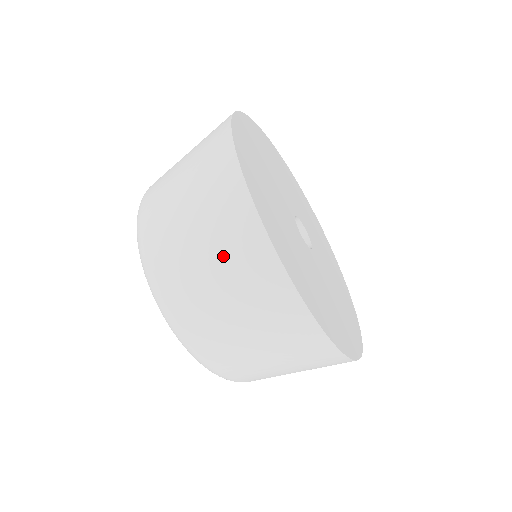
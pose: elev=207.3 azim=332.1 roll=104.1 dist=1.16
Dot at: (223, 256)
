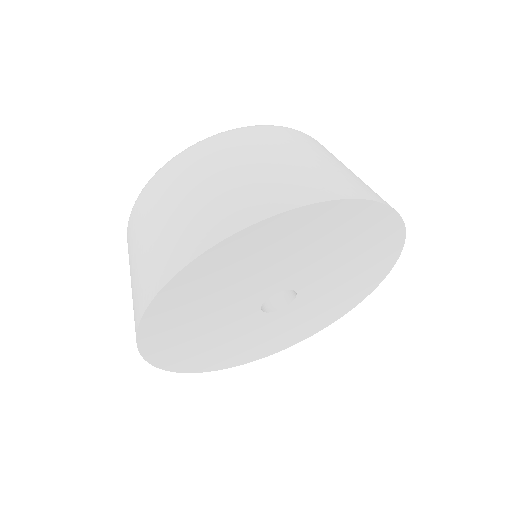
Dot at: occluded
